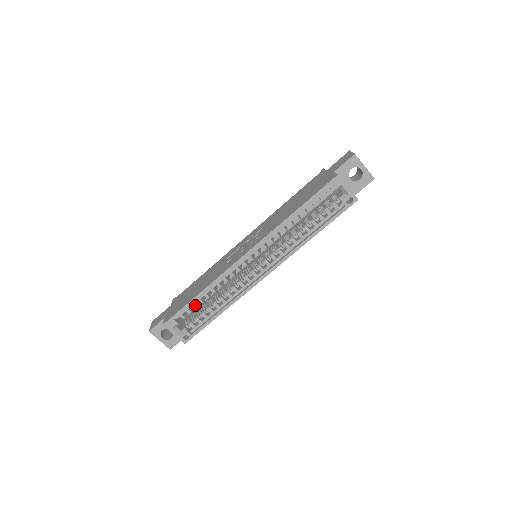
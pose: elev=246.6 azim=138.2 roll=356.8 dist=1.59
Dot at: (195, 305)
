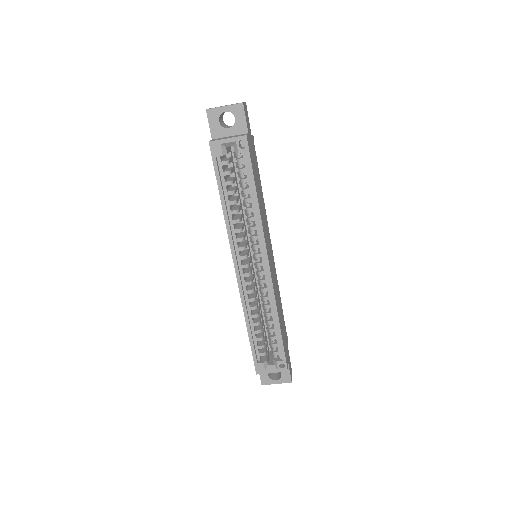
Dot at: (257, 338)
